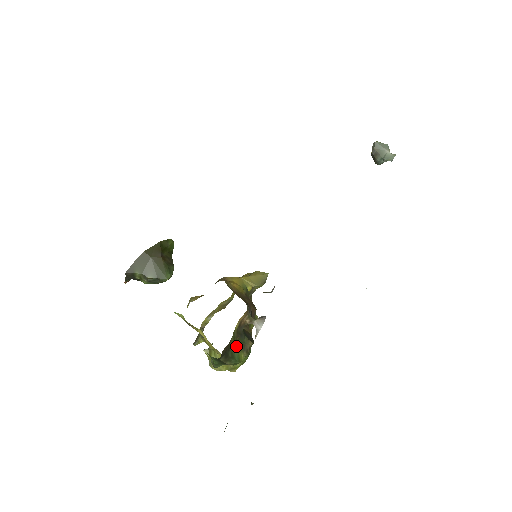
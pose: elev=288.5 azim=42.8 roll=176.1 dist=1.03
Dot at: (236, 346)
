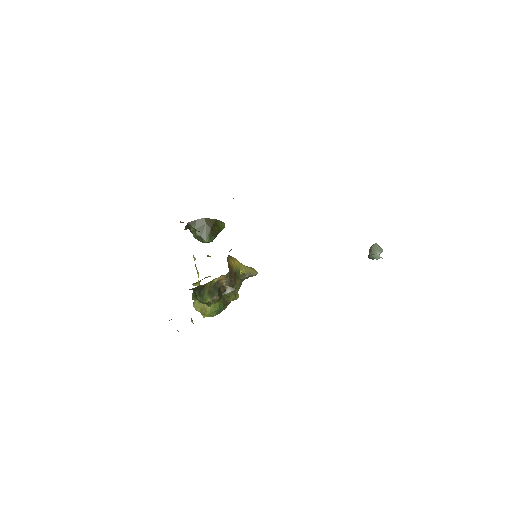
Dot at: (208, 291)
